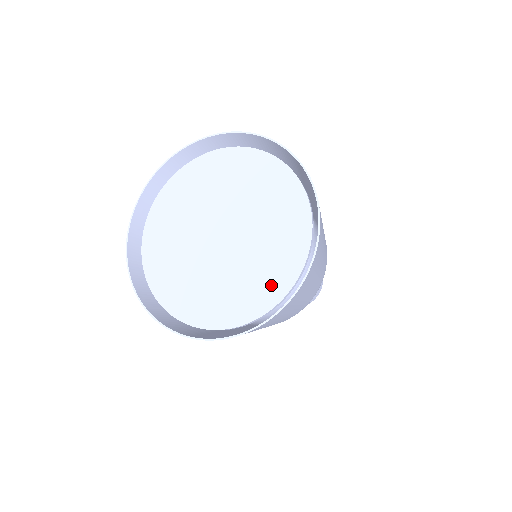
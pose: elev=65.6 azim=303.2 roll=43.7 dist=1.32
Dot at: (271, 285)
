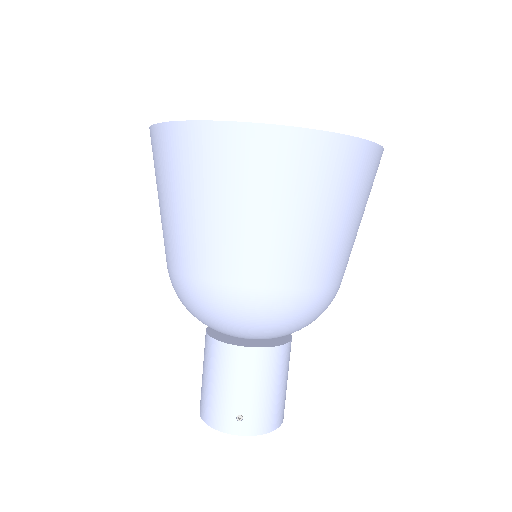
Dot at: occluded
